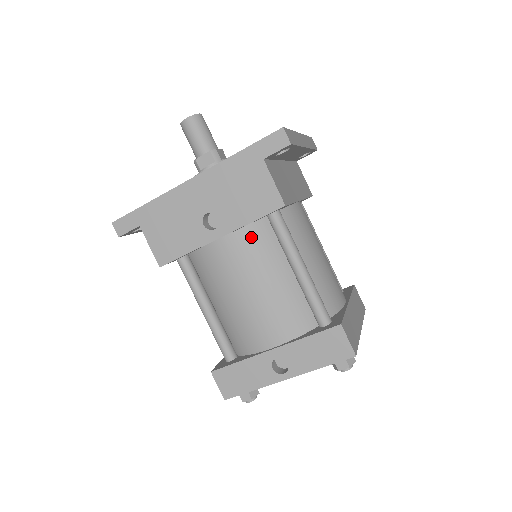
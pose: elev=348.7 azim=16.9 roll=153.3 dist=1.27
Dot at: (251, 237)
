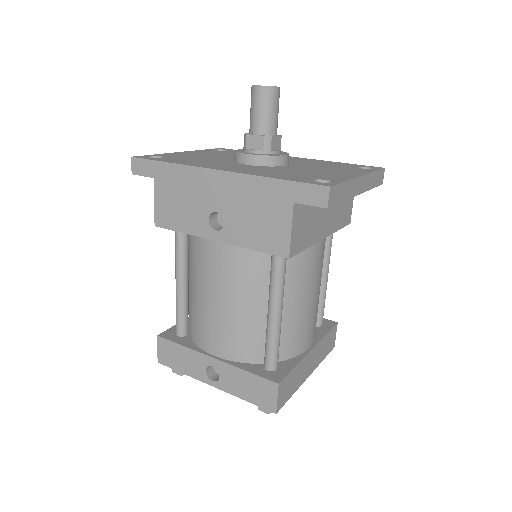
Dot at: (246, 258)
